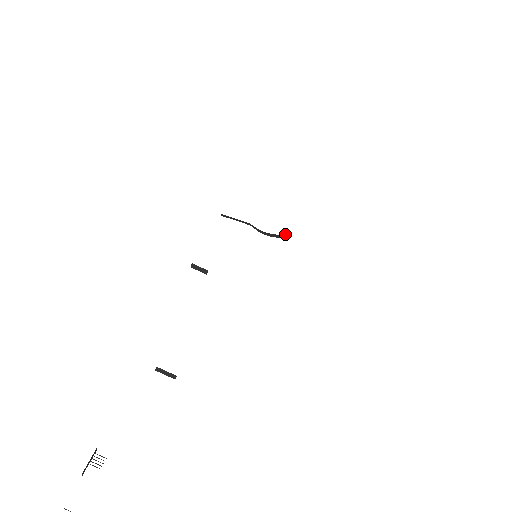
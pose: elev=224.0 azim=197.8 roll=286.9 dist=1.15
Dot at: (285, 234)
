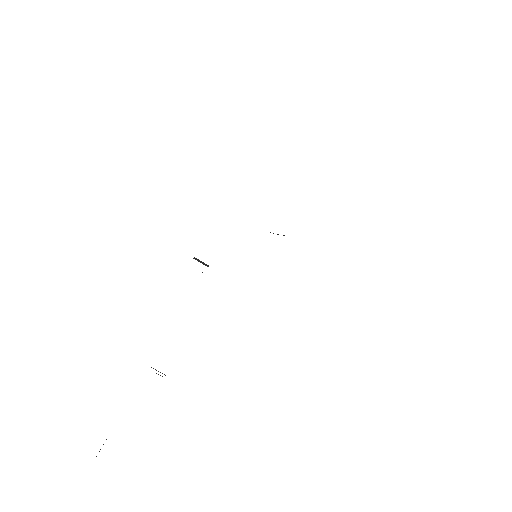
Dot at: occluded
